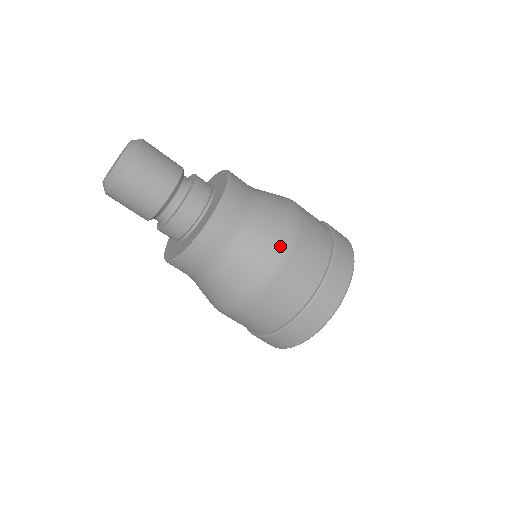
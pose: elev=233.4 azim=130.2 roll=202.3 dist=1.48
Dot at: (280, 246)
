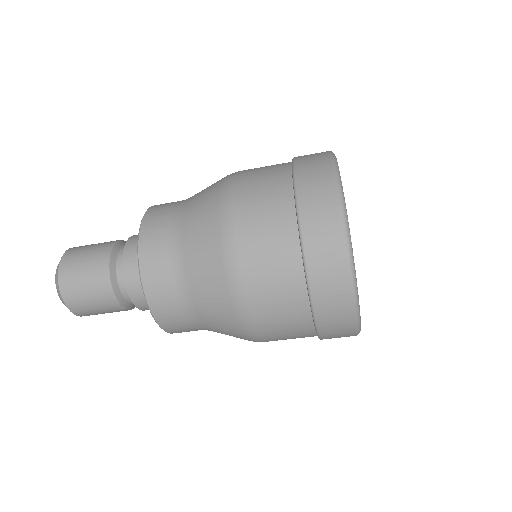
Dot at: (236, 321)
